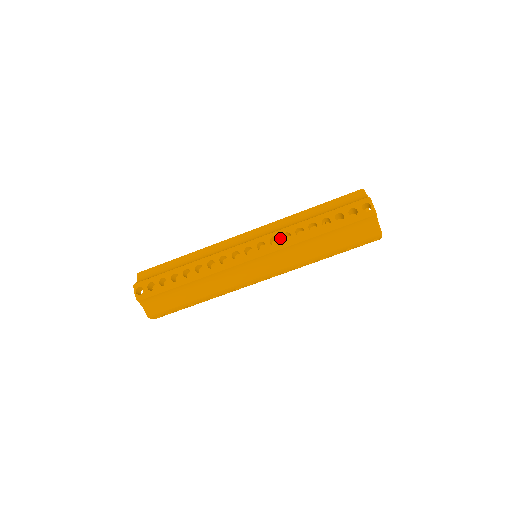
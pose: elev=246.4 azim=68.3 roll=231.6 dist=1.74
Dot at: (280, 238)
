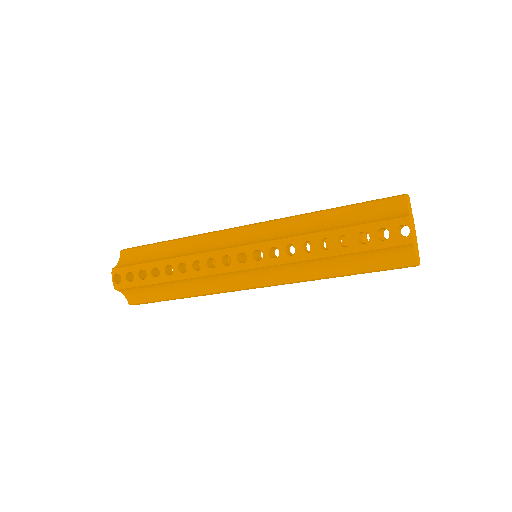
Dot at: (282, 250)
